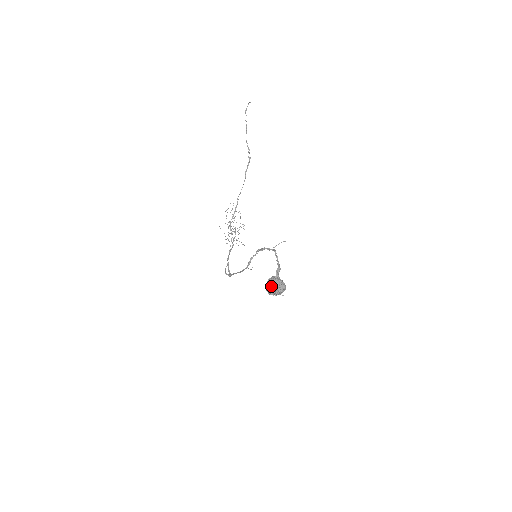
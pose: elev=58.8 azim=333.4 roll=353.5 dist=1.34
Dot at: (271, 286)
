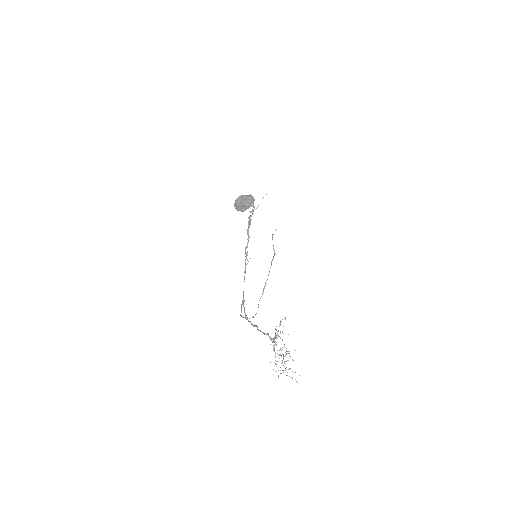
Dot at: (237, 199)
